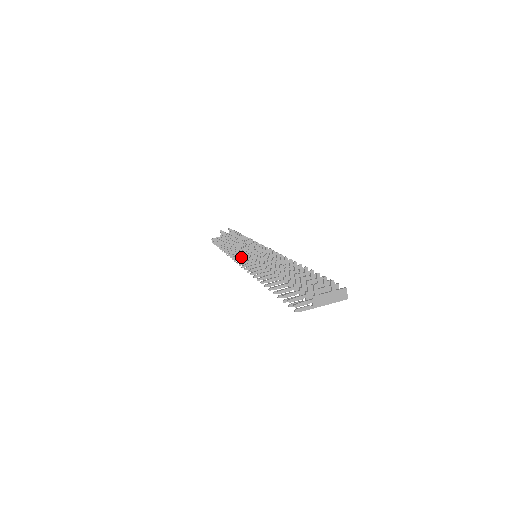
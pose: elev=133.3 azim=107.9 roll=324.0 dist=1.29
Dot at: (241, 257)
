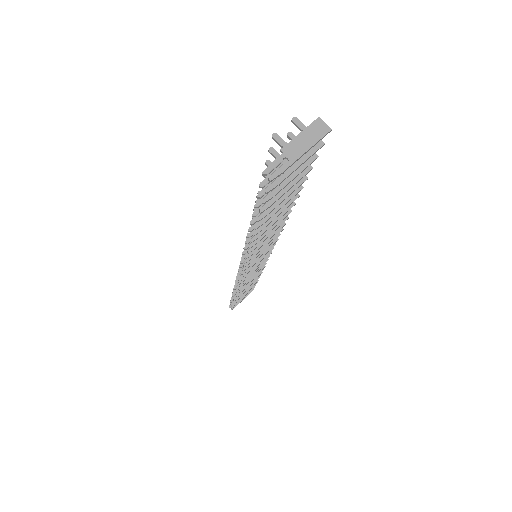
Dot at: occluded
